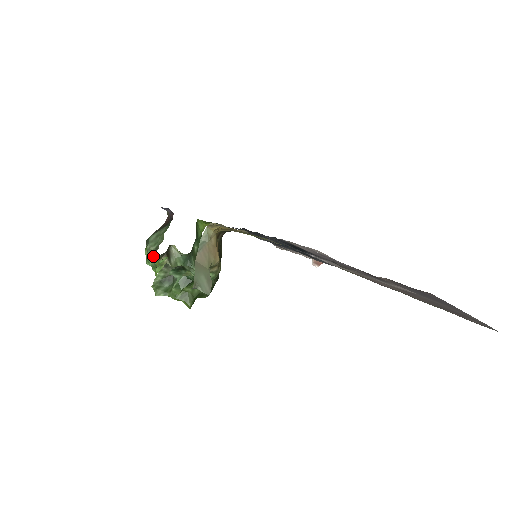
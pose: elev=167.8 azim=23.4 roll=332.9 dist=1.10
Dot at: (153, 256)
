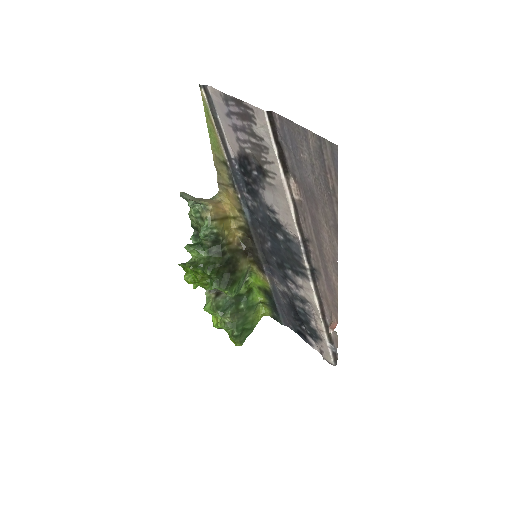
Dot at: (207, 290)
